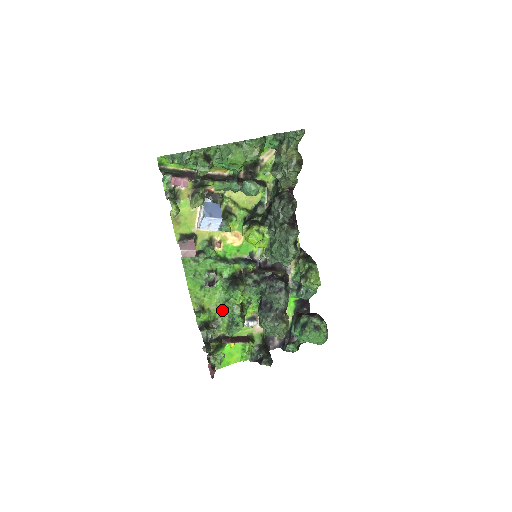
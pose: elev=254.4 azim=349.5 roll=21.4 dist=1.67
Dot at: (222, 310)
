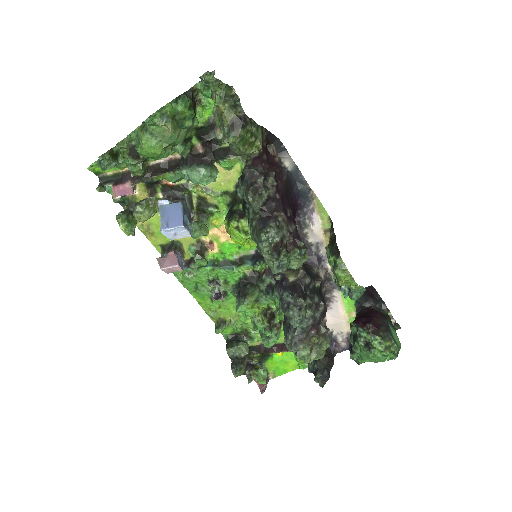
Dot at: (247, 320)
